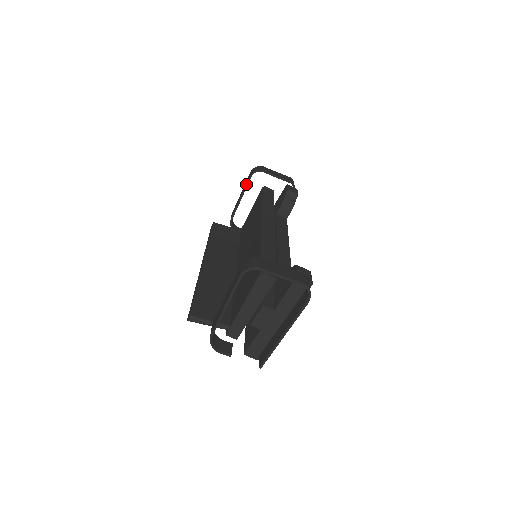
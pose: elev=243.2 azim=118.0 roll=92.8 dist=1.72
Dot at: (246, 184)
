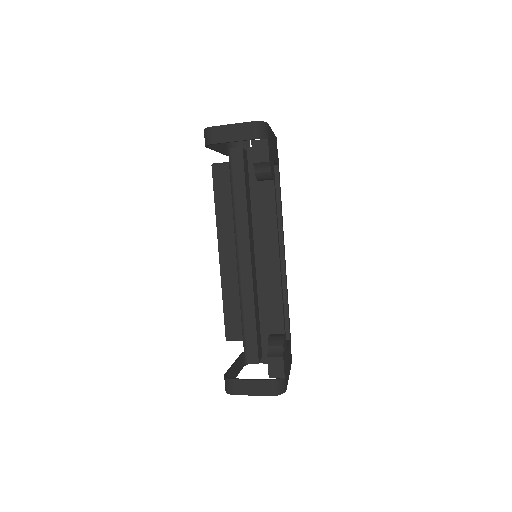
Dot at: occluded
